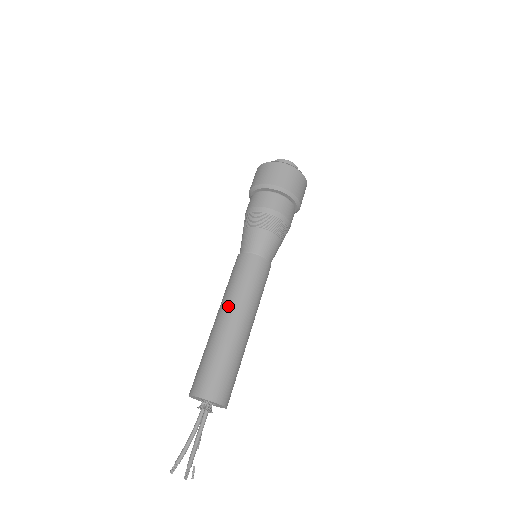
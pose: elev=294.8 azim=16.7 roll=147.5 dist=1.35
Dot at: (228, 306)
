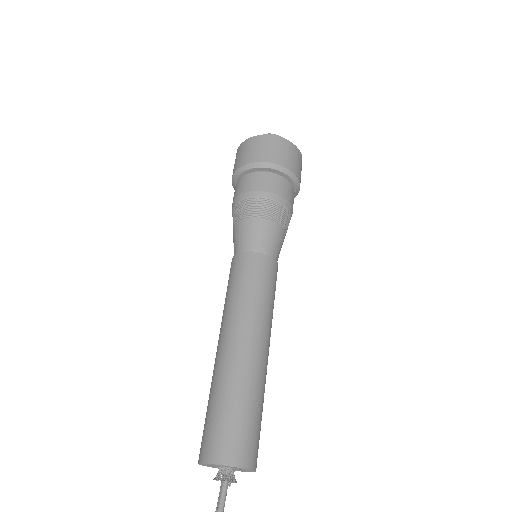
Dot at: (220, 329)
